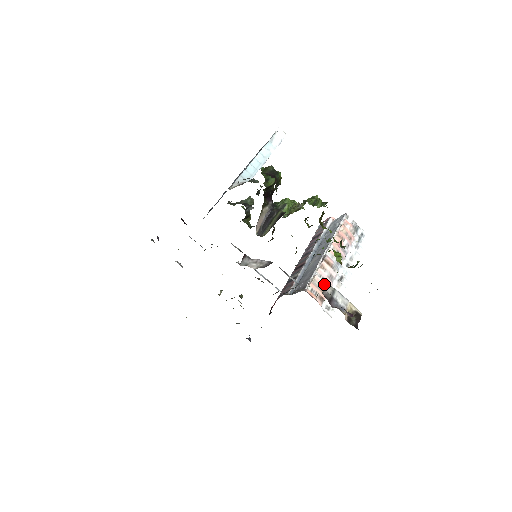
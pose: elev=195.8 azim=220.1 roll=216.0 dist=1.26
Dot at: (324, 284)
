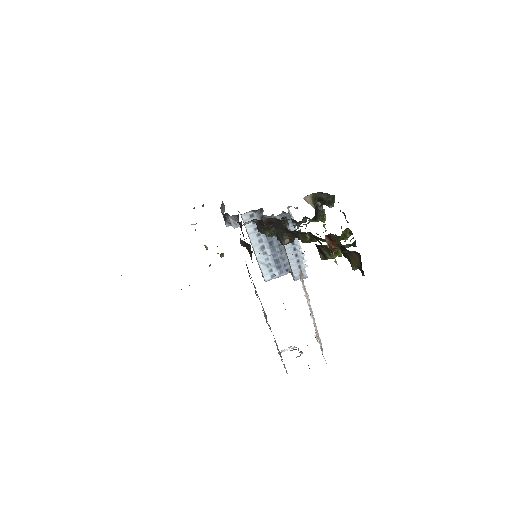
Dot at: occluded
